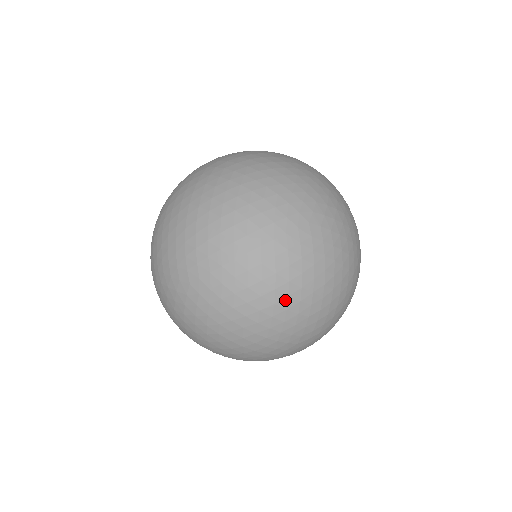
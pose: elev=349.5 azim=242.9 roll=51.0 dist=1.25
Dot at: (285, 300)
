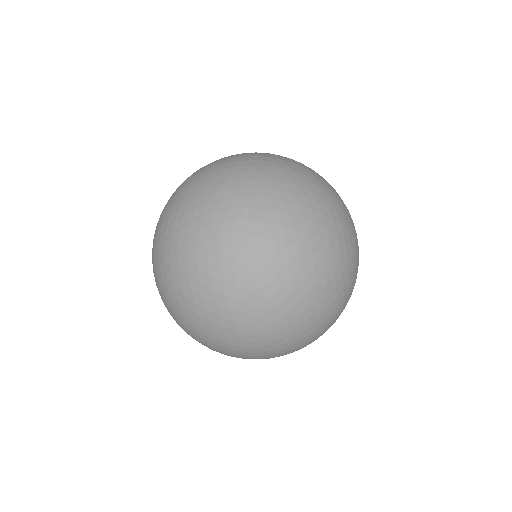
Dot at: (215, 307)
